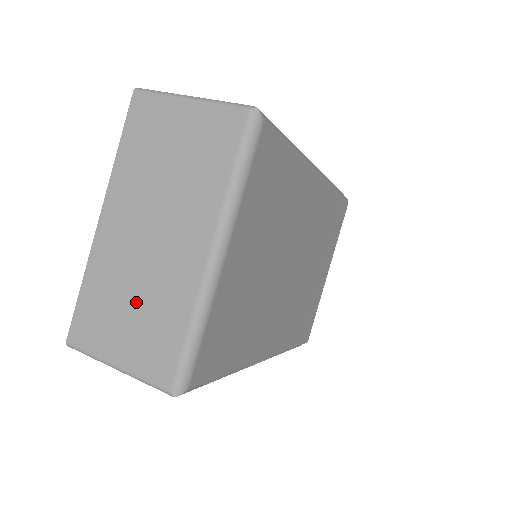
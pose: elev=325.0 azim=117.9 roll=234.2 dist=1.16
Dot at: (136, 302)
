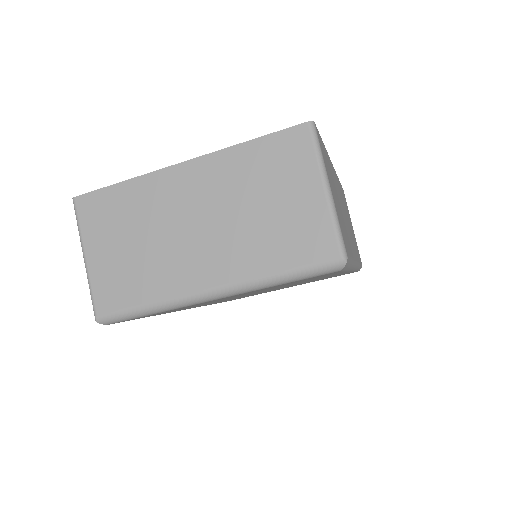
Dot at: (139, 245)
